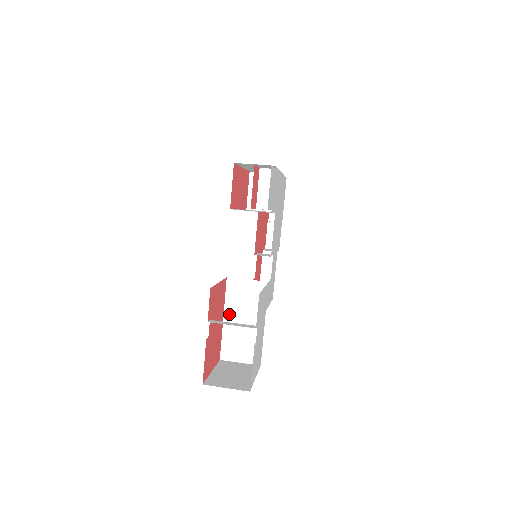
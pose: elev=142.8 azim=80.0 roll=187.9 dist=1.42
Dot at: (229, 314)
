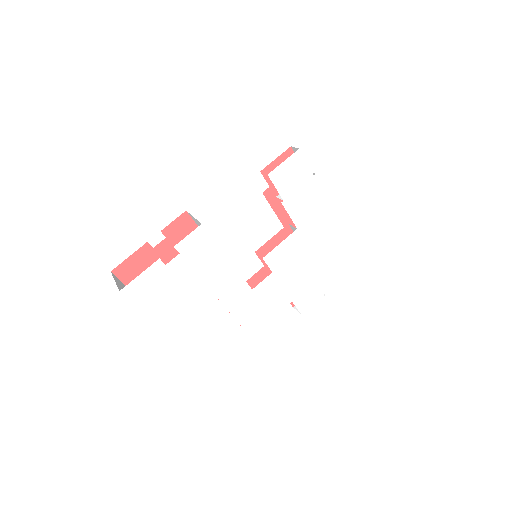
Dot at: occluded
